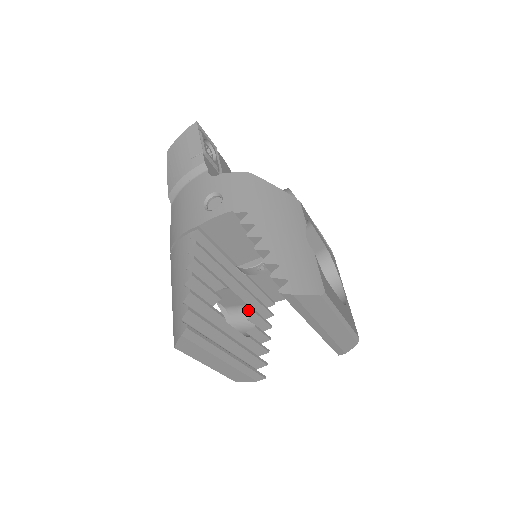
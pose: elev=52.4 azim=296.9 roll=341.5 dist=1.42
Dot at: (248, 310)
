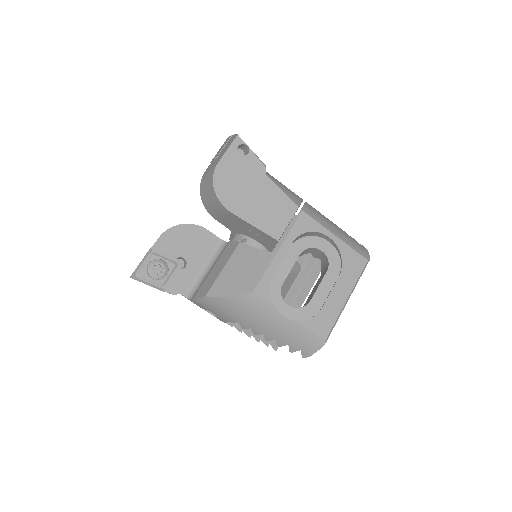
Dot at: occluded
